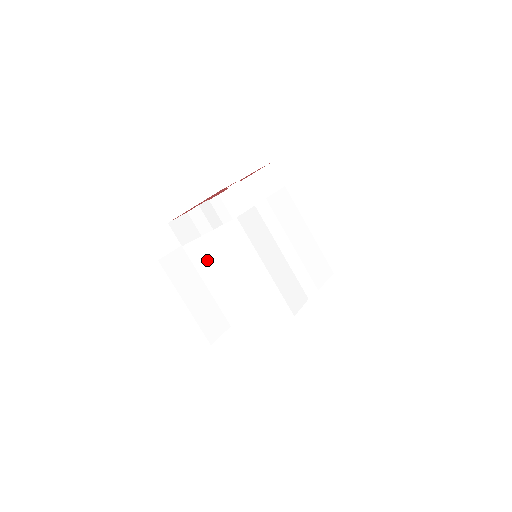
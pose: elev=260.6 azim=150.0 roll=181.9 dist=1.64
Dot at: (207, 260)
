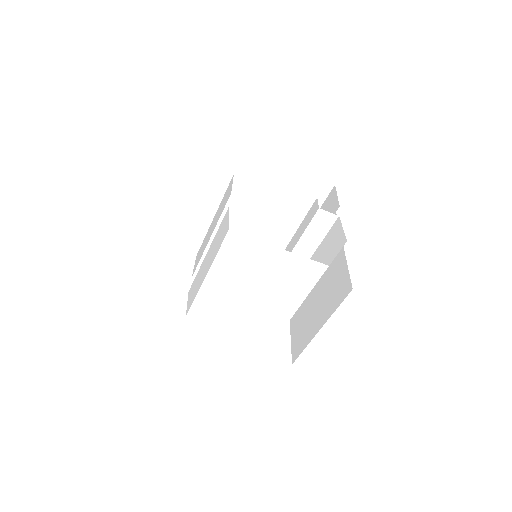
Dot at: (244, 261)
